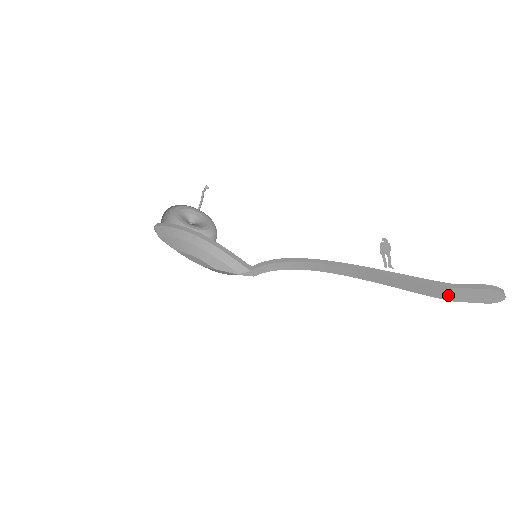
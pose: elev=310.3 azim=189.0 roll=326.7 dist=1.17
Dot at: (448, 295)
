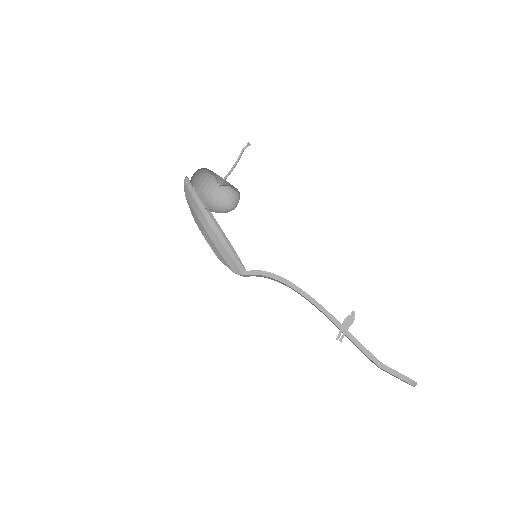
Dot at: (376, 365)
